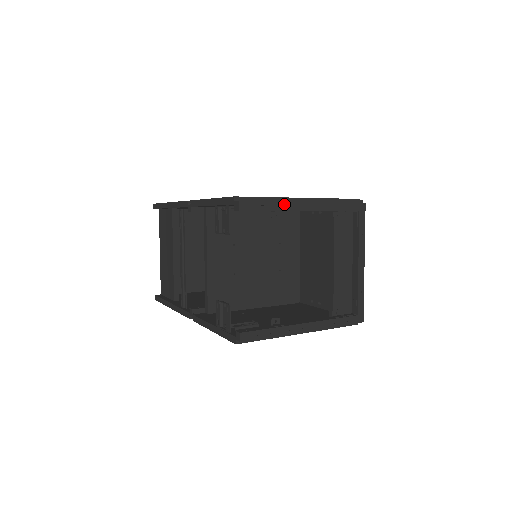
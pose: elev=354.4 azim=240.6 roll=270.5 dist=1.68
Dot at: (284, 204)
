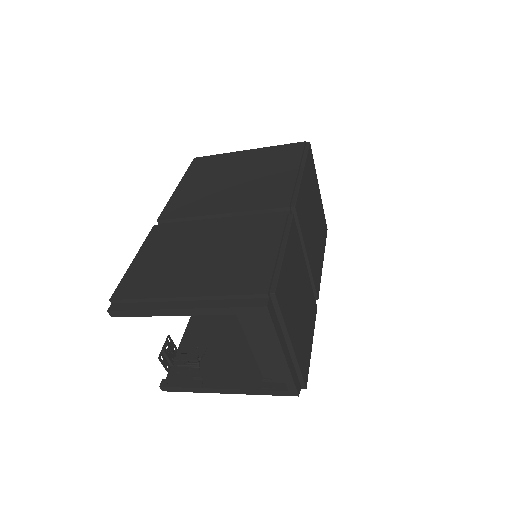
Dot at: (155, 311)
